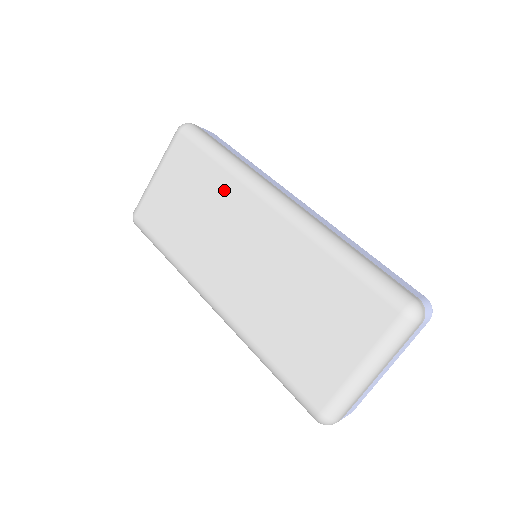
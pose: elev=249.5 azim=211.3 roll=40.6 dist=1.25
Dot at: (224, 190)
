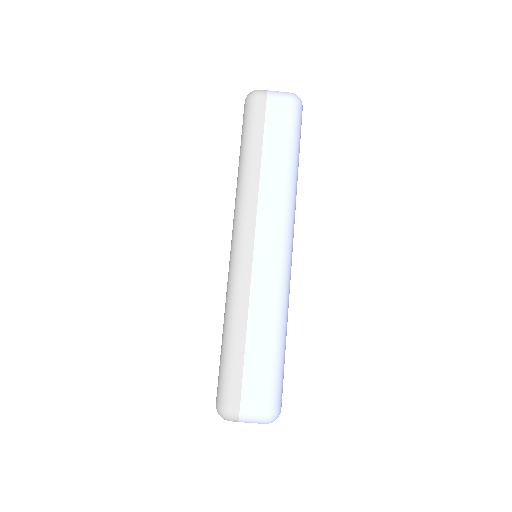
Dot at: occluded
